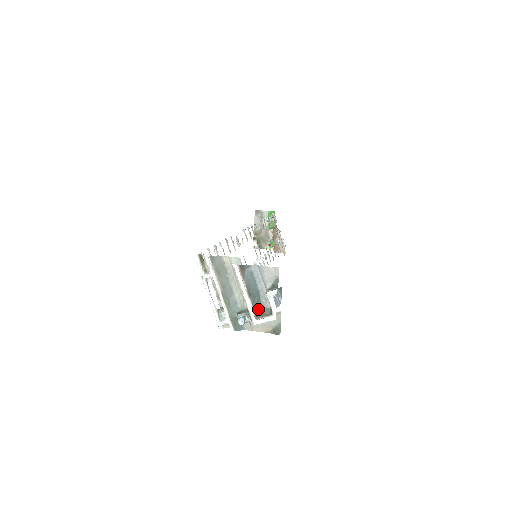
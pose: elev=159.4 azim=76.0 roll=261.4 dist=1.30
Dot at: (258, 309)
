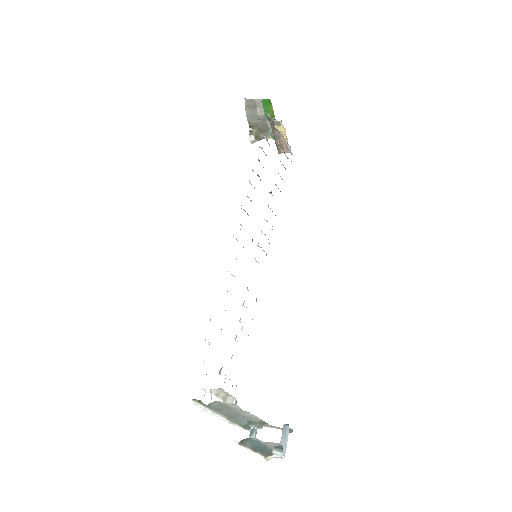
Dot at: (267, 453)
